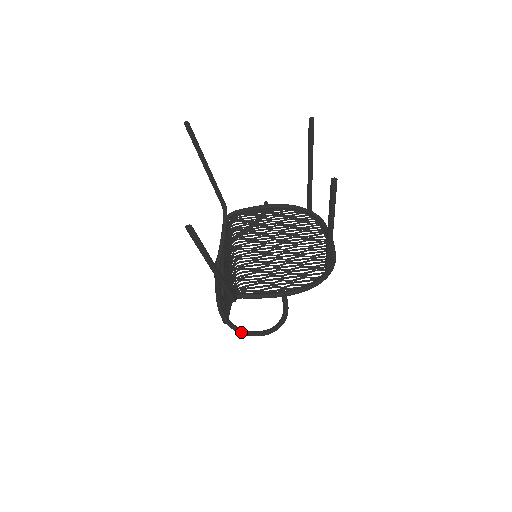
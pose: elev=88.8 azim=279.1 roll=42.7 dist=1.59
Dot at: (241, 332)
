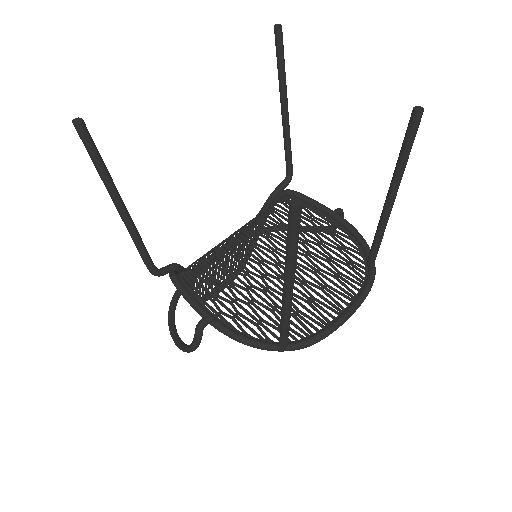
Dot at: (168, 319)
